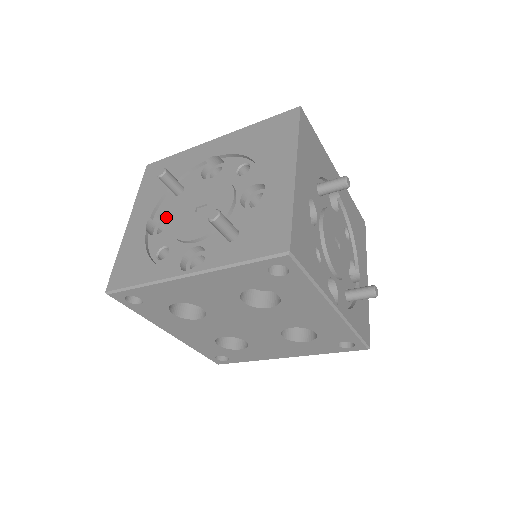
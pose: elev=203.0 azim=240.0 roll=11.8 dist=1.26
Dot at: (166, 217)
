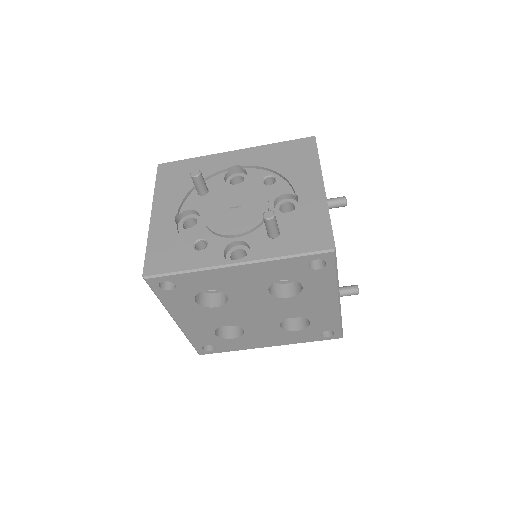
Dot at: (190, 214)
